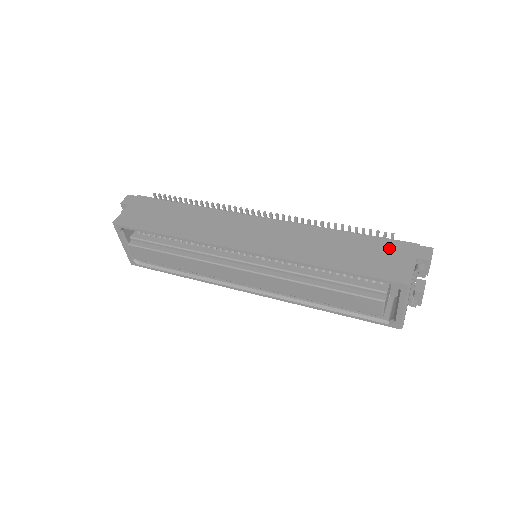
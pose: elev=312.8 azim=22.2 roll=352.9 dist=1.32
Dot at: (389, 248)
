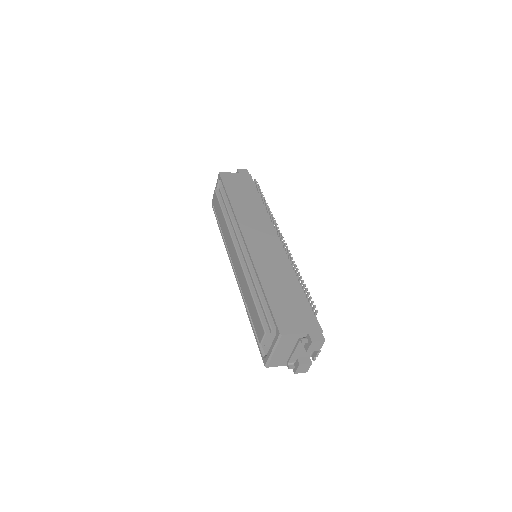
Dot at: (305, 314)
